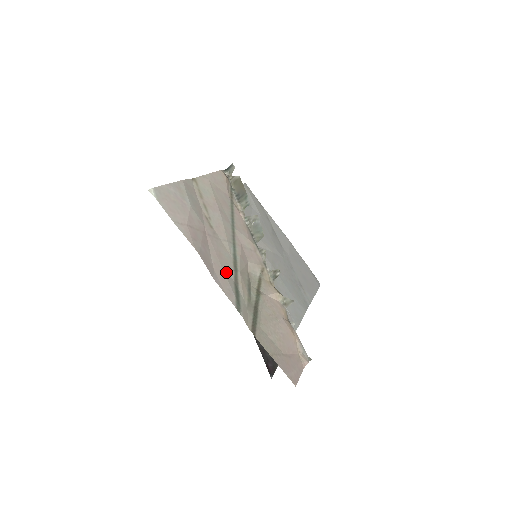
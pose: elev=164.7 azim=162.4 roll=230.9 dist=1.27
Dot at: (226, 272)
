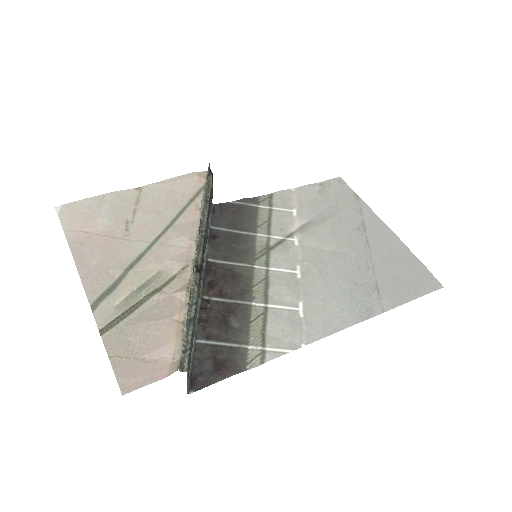
Dot at: (109, 271)
